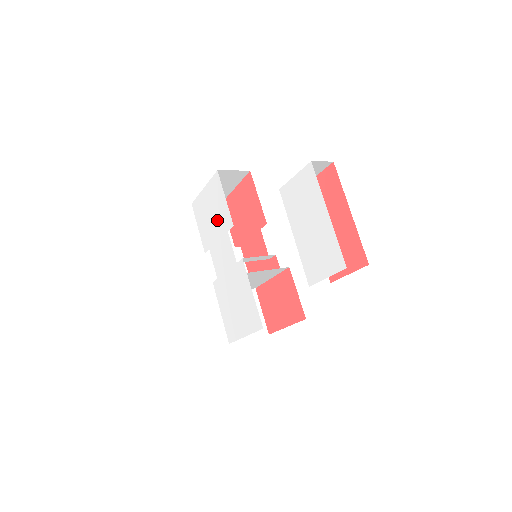
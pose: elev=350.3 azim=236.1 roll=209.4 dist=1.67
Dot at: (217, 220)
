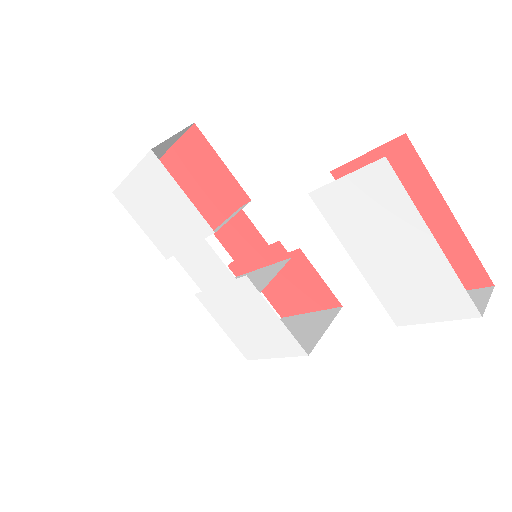
Dot at: (176, 221)
